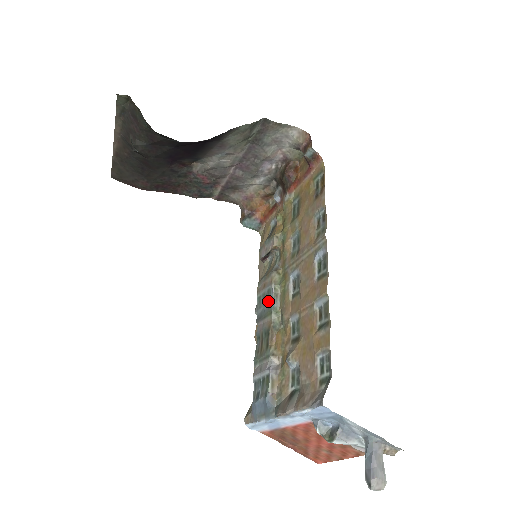
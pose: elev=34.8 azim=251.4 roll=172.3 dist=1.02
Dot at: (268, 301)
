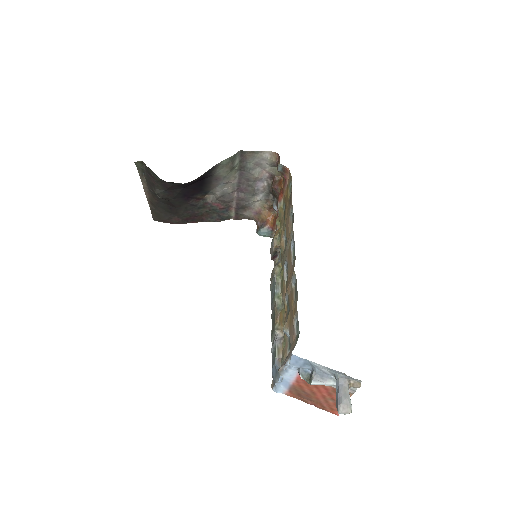
Dot at: (274, 290)
